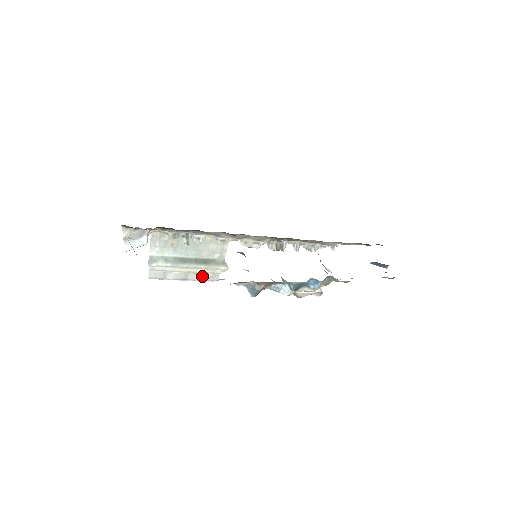
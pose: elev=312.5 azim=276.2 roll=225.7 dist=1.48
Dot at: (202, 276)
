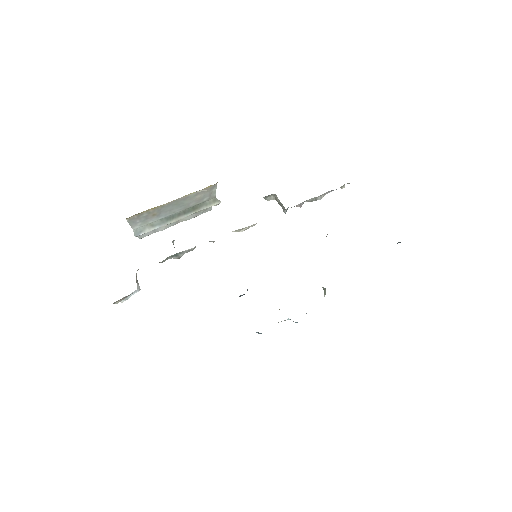
Dot at: (194, 215)
